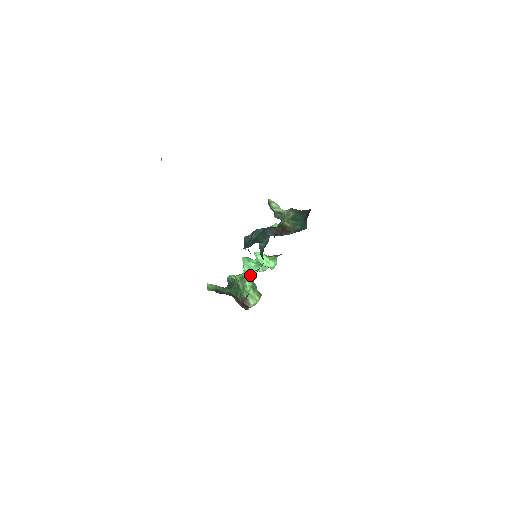
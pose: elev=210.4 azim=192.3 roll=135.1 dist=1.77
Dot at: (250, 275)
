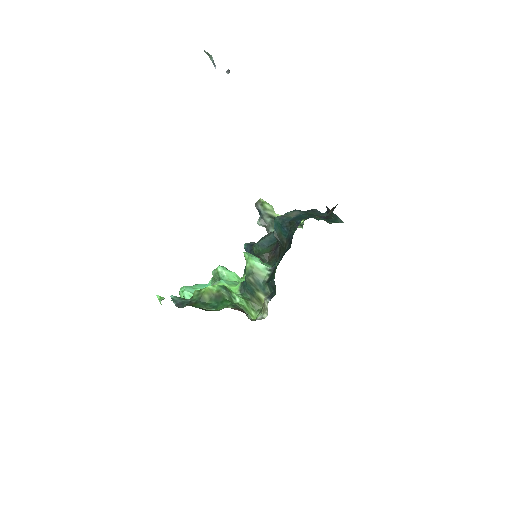
Dot at: (266, 271)
